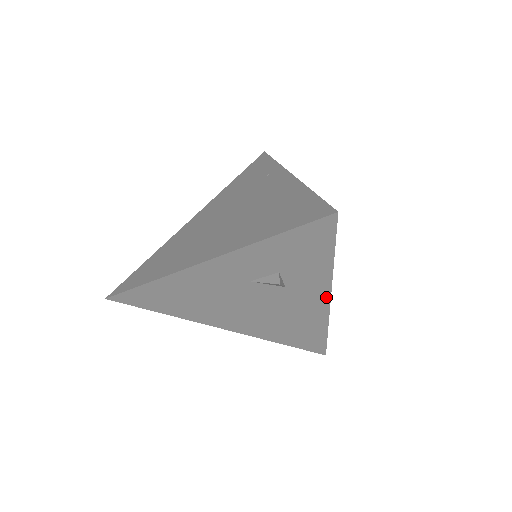
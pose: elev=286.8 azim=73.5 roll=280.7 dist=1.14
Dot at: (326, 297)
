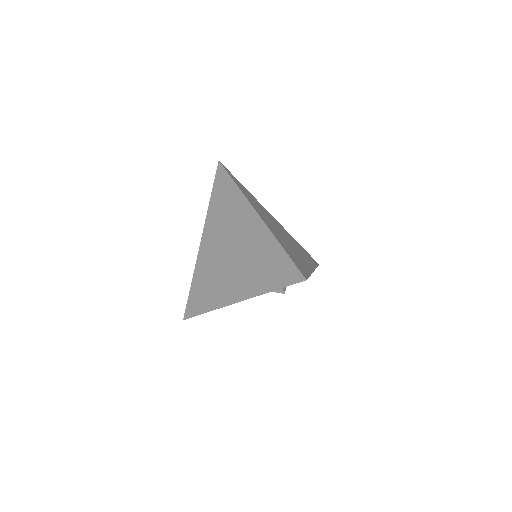
Dot at: occluded
